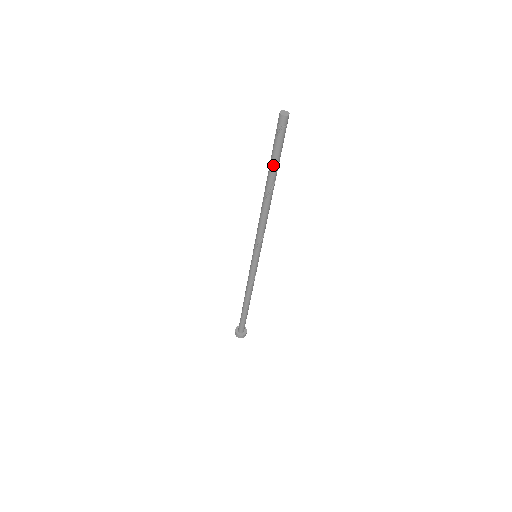
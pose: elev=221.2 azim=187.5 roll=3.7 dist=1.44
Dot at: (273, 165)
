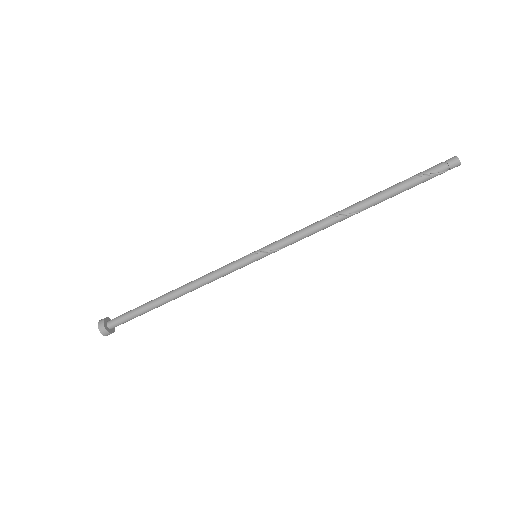
Dot at: (399, 193)
